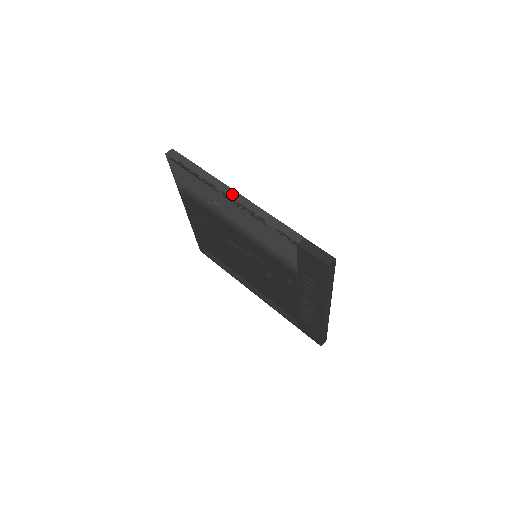
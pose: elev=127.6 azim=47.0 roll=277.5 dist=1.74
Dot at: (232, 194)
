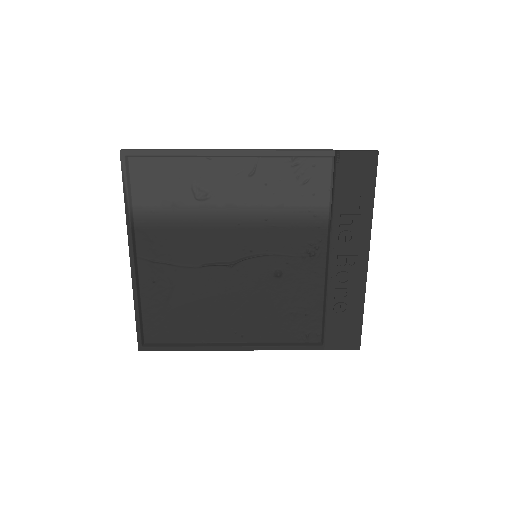
Dot at: (234, 149)
